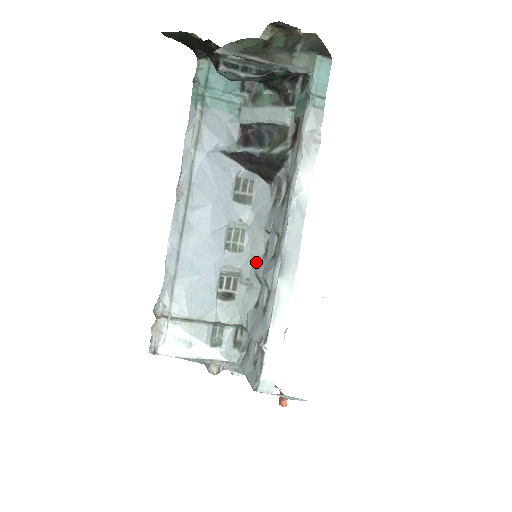
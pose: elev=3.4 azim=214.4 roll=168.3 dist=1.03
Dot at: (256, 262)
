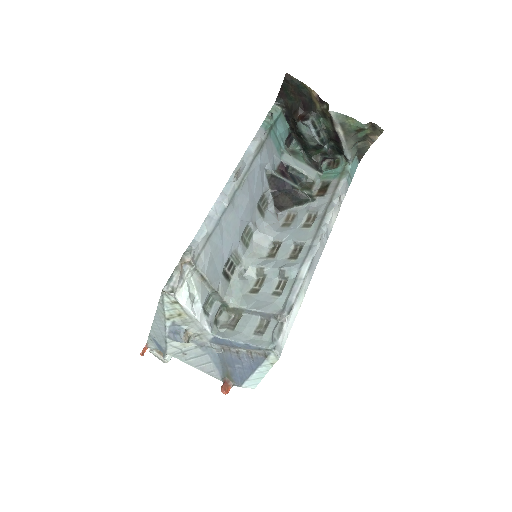
Dot at: (259, 260)
